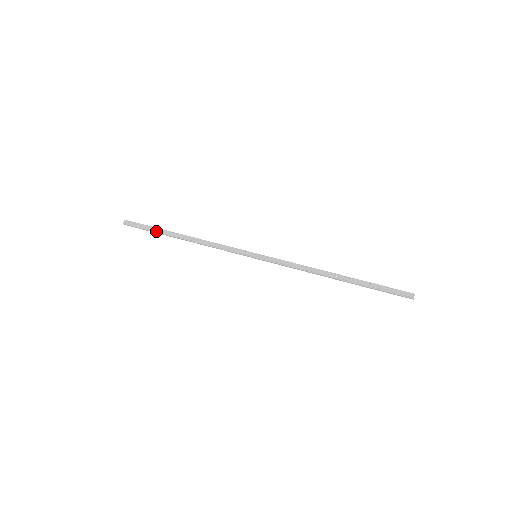
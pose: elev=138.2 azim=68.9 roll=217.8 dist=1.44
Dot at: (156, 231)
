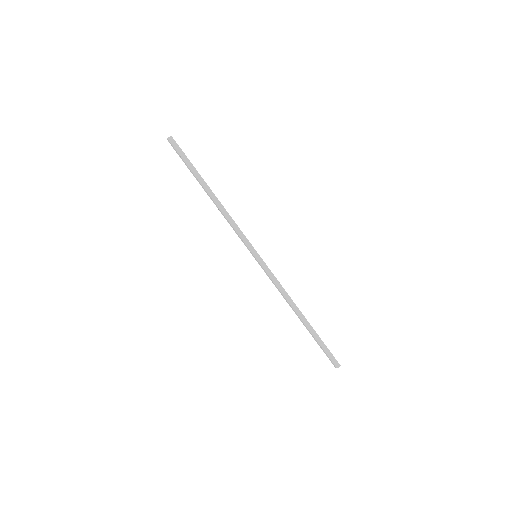
Dot at: (191, 171)
